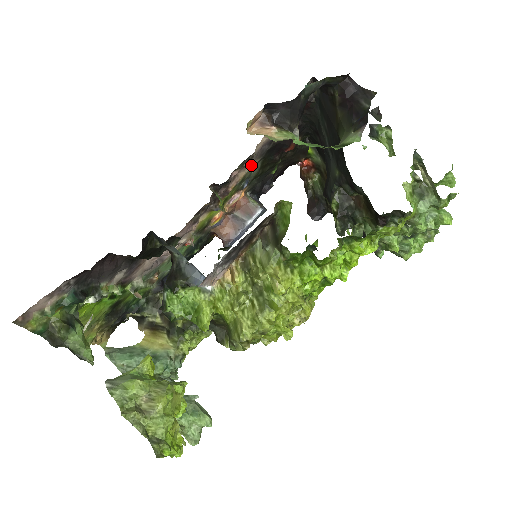
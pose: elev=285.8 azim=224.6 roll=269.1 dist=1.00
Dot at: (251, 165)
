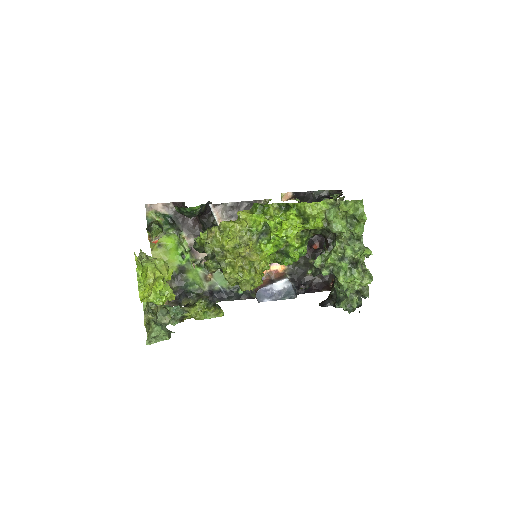
Dot at: occluded
